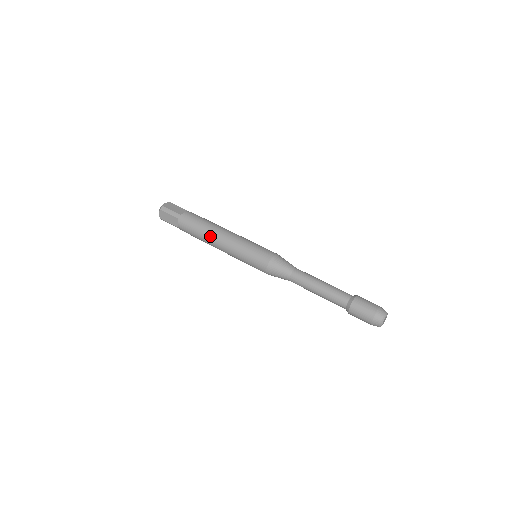
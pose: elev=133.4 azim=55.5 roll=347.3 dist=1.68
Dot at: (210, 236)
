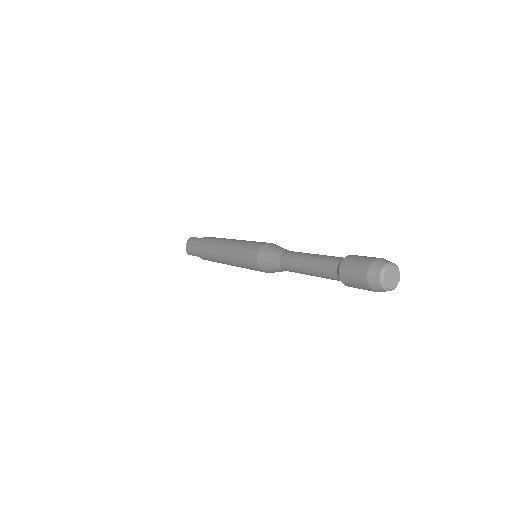
Dot at: (217, 244)
